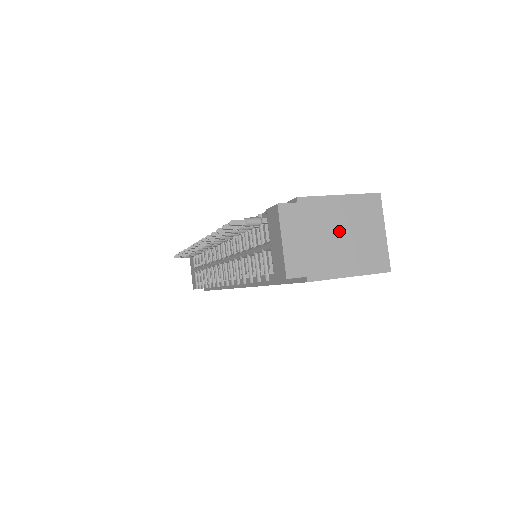
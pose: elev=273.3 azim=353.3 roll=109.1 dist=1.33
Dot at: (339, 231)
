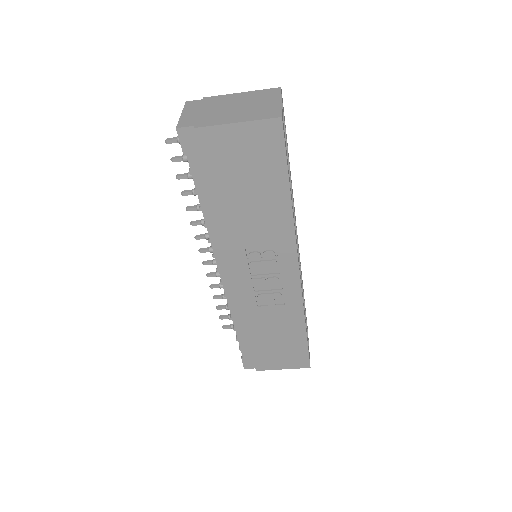
Dot at: (234, 105)
